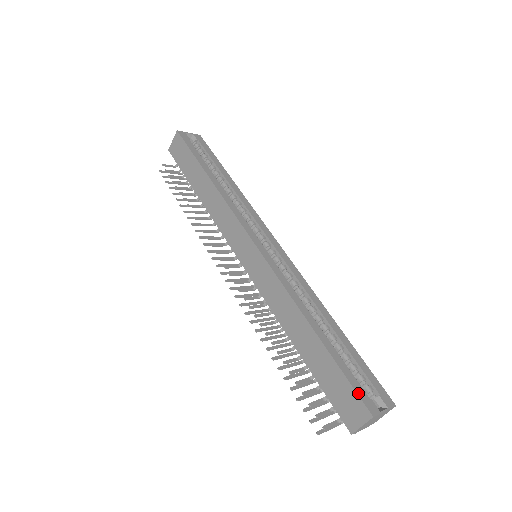
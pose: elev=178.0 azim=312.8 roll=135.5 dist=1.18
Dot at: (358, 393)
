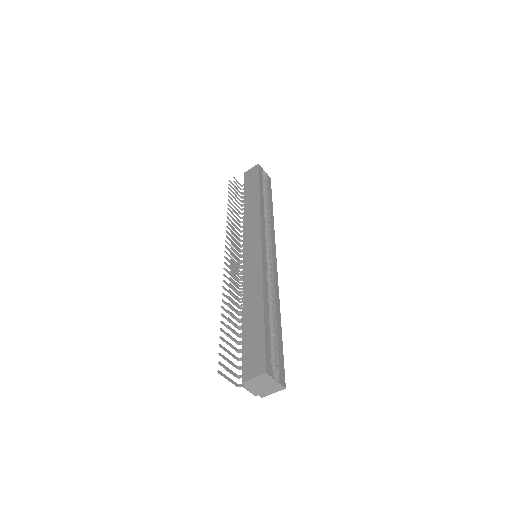
Dot at: (266, 355)
